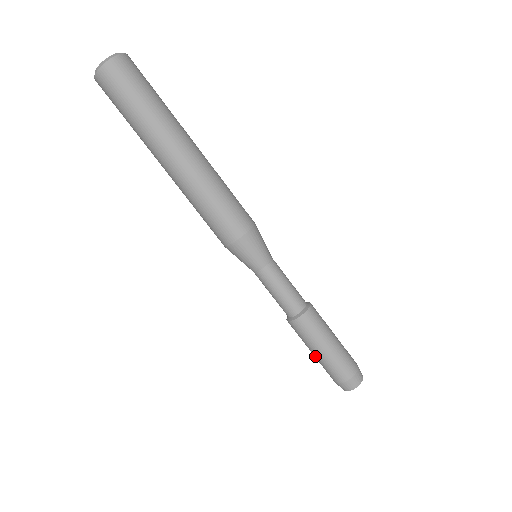
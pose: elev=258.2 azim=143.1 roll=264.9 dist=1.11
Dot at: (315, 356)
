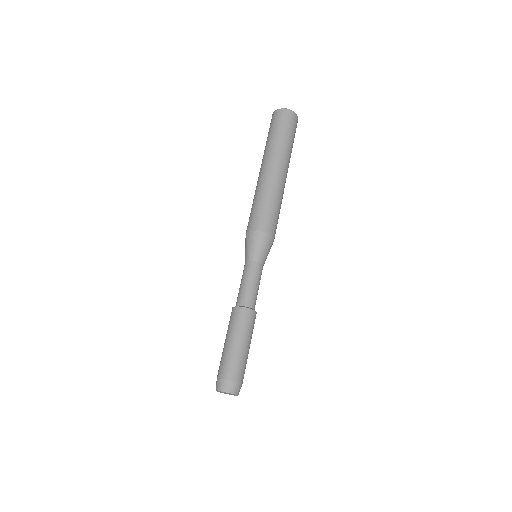
Dot at: (224, 346)
